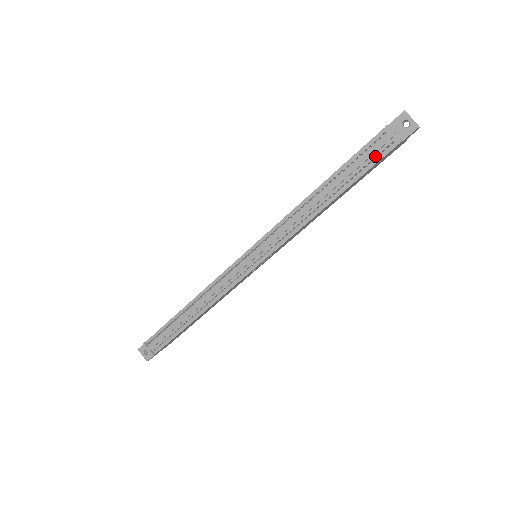
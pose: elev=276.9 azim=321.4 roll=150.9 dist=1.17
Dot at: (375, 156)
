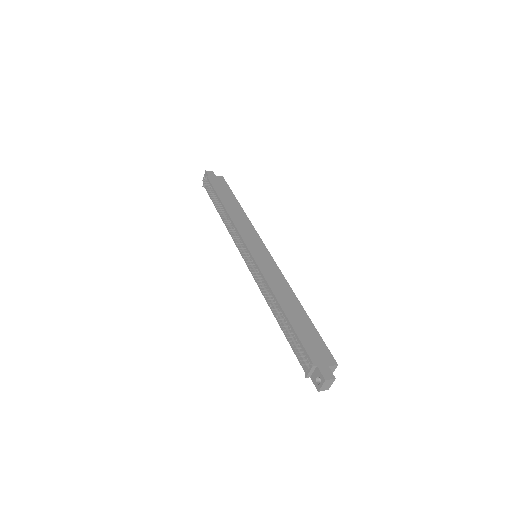
Dot at: (299, 355)
